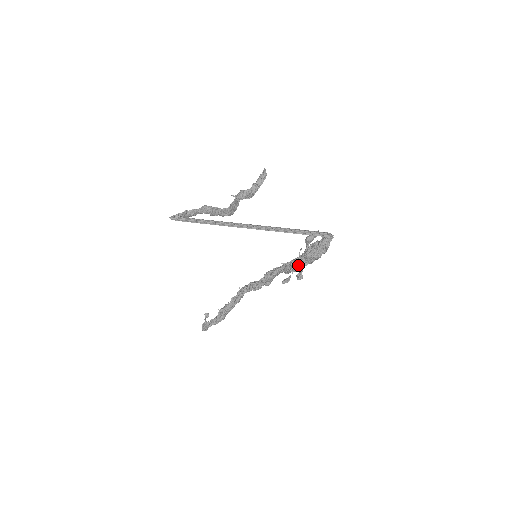
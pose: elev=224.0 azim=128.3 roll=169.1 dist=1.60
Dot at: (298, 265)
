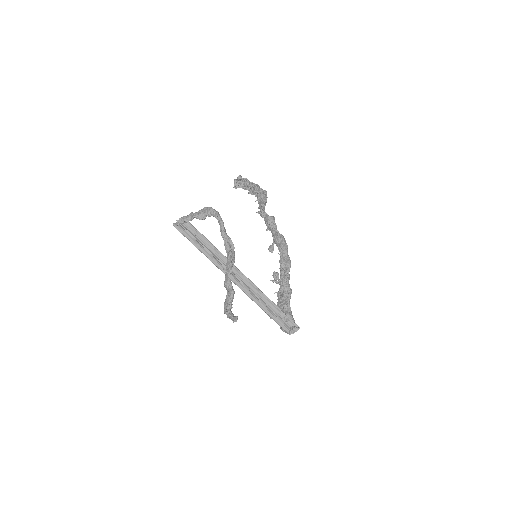
Dot at: occluded
